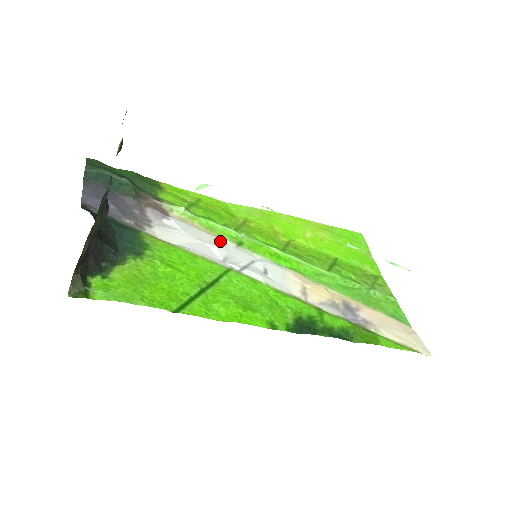
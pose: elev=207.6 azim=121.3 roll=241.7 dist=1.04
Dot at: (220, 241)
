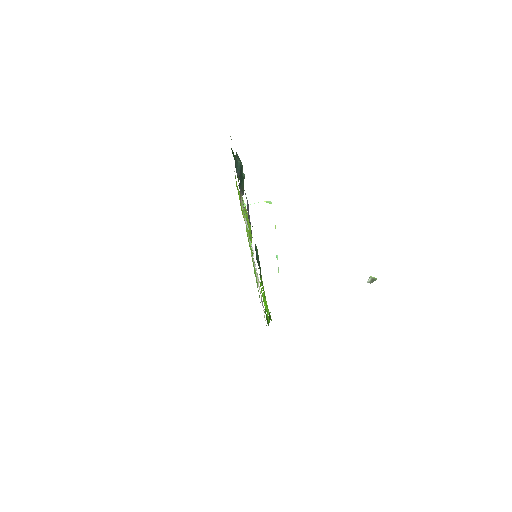
Dot at: occluded
